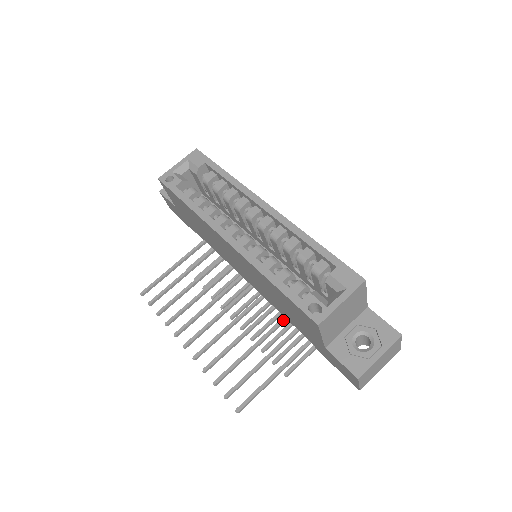
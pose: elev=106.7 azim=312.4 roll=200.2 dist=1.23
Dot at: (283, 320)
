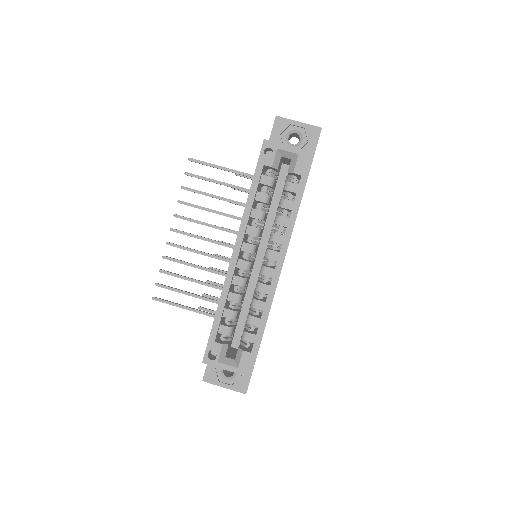
Dot at: occluded
